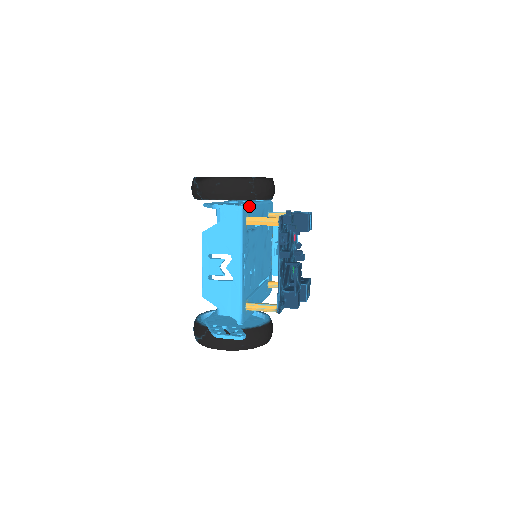
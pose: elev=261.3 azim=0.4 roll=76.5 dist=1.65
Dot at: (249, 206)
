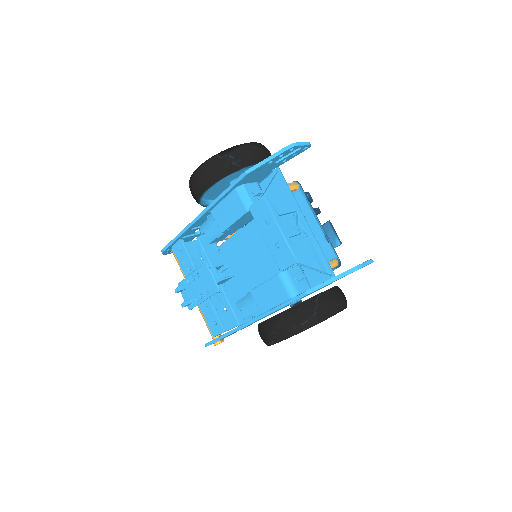
Dot at: (261, 183)
